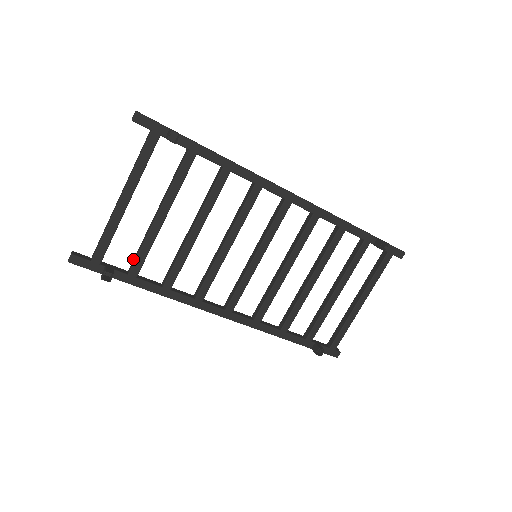
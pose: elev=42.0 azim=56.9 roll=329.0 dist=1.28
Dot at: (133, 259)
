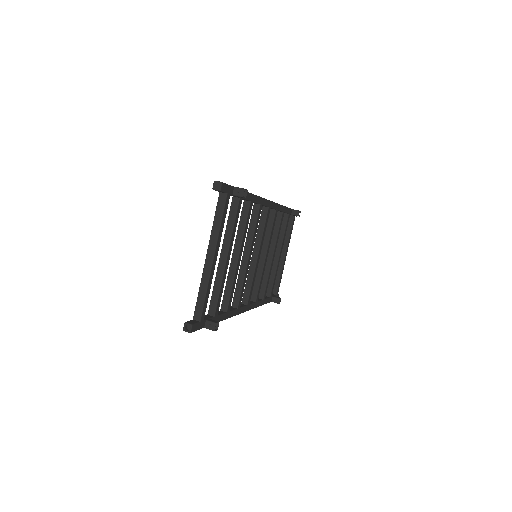
Dot at: (210, 303)
